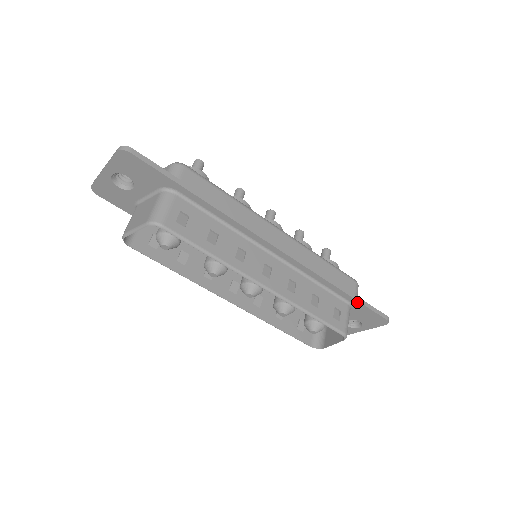
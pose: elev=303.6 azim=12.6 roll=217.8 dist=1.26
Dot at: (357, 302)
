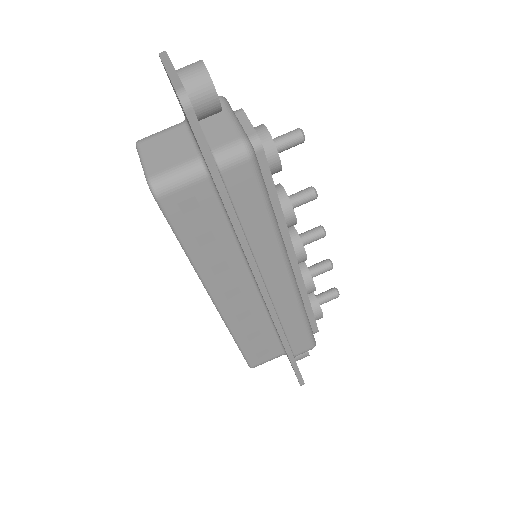
Dot at: (290, 361)
